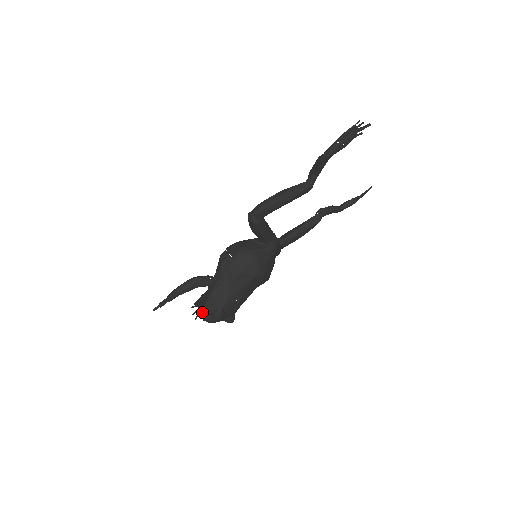
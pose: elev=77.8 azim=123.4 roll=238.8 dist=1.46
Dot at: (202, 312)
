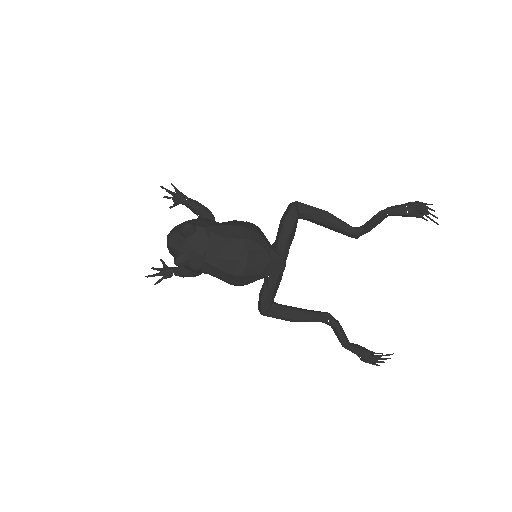
Dot at: (178, 225)
